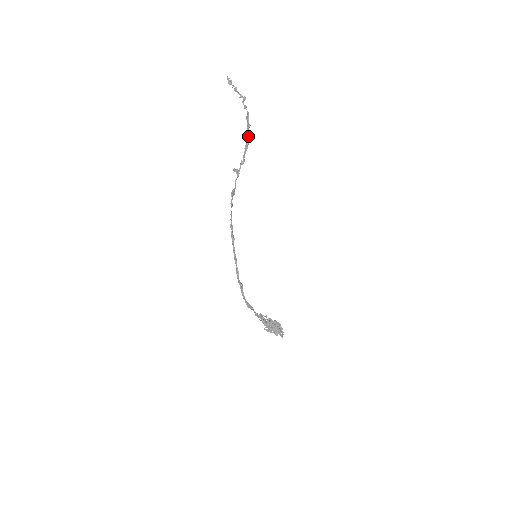
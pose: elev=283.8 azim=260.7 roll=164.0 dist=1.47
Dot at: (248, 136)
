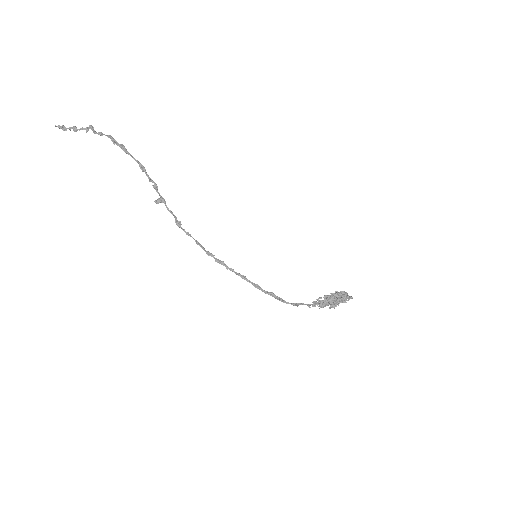
Dot at: (133, 157)
